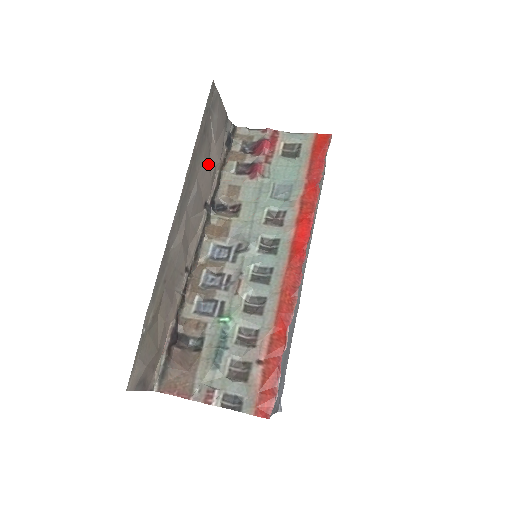
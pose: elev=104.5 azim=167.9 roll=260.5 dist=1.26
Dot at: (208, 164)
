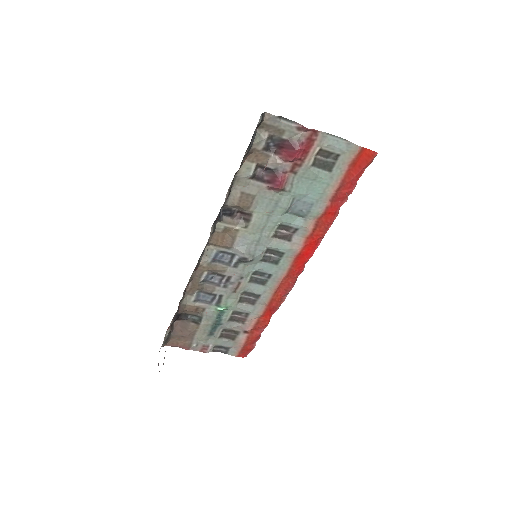
Dot at: occluded
